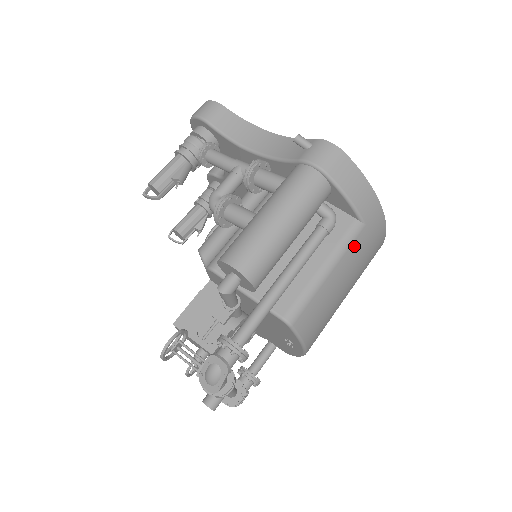
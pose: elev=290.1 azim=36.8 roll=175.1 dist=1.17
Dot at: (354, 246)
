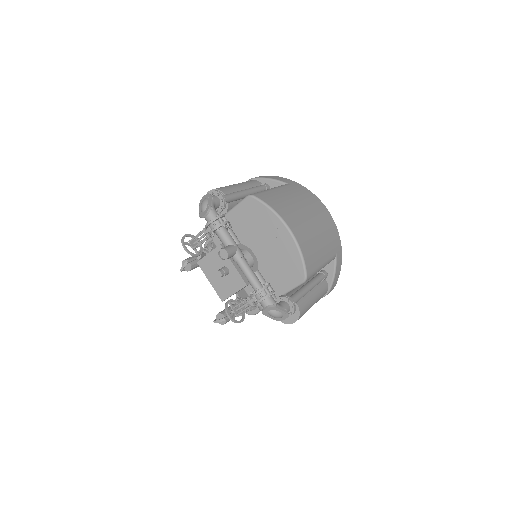
Dot at: (287, 188)
